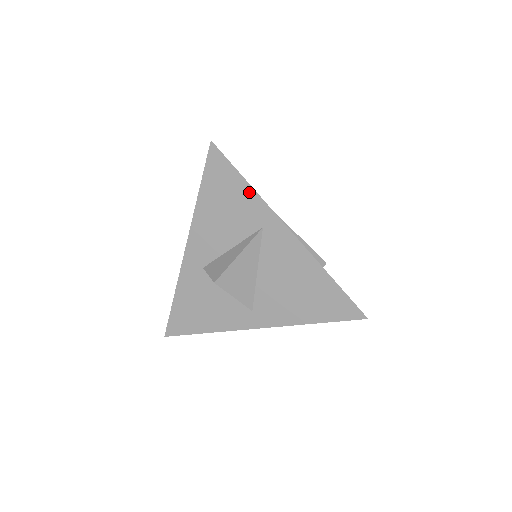
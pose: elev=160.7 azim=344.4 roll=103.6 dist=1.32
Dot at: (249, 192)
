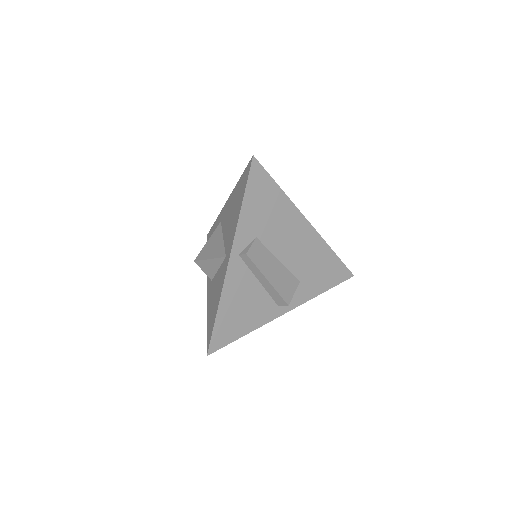
Dot at: (216, 222)
